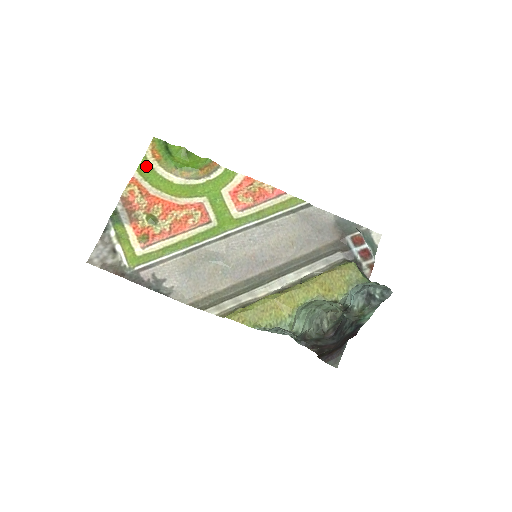
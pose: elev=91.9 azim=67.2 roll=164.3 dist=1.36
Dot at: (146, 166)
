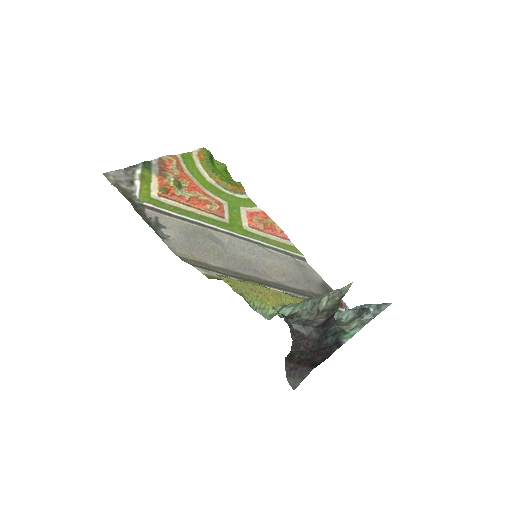
Dot at: (189, 157)
